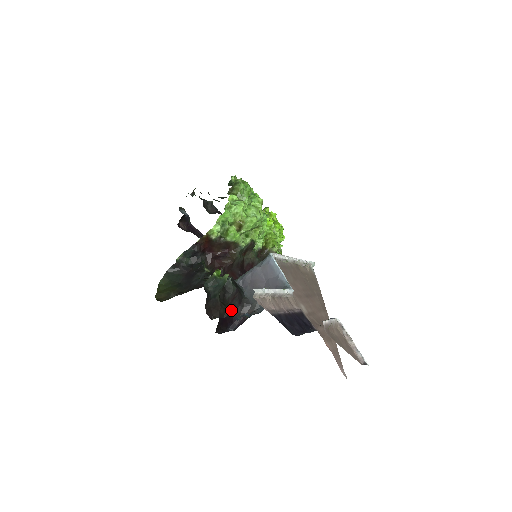
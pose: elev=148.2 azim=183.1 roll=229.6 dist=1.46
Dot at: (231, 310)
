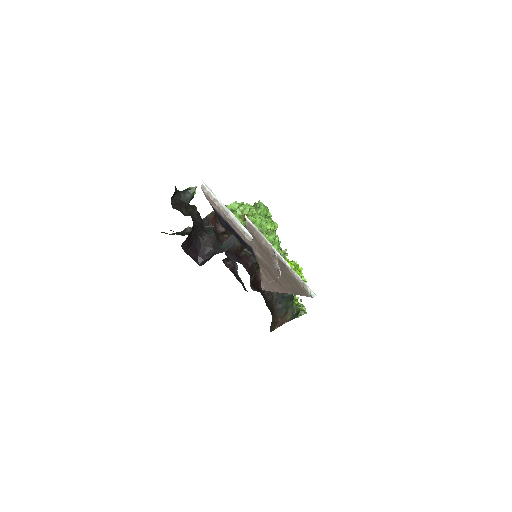
Dot at: (205, 248)
